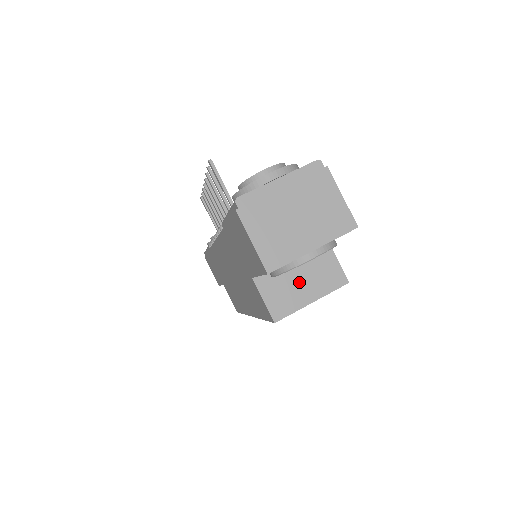
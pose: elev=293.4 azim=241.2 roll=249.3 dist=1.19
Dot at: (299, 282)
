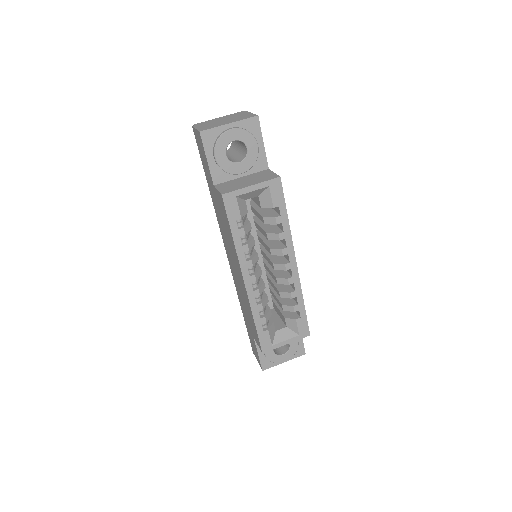
Dot at: (244, 182)
